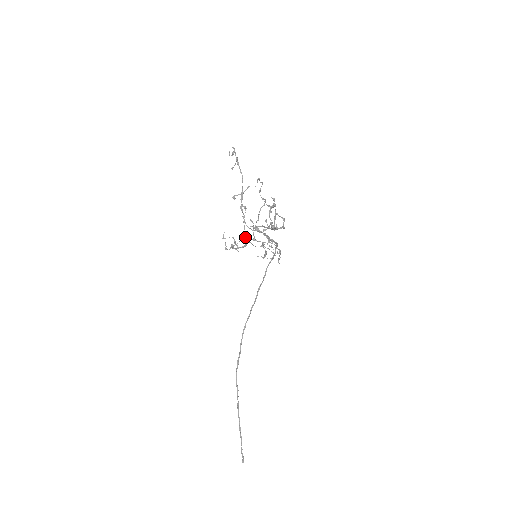
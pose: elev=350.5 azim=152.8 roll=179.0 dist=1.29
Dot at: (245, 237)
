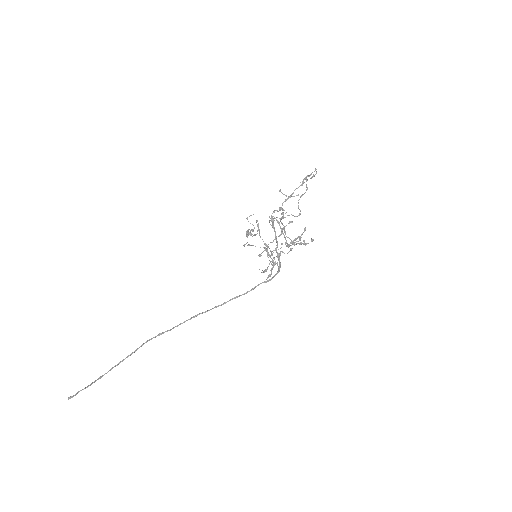
Dot at: (265, 247)
